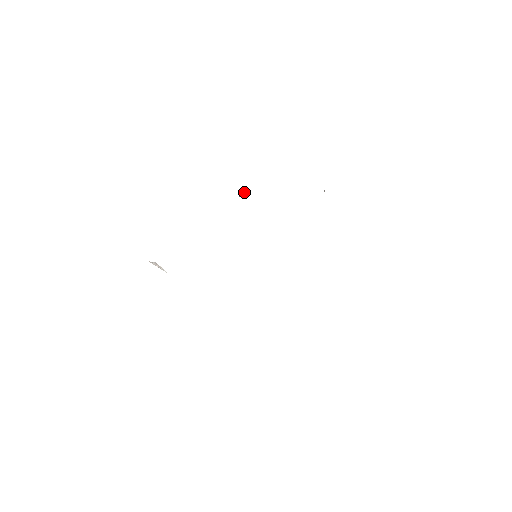
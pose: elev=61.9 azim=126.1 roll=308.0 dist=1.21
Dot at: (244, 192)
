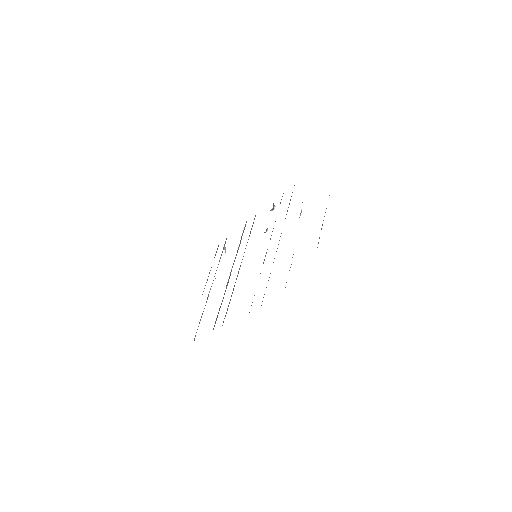
Dot at: (272, 208)
